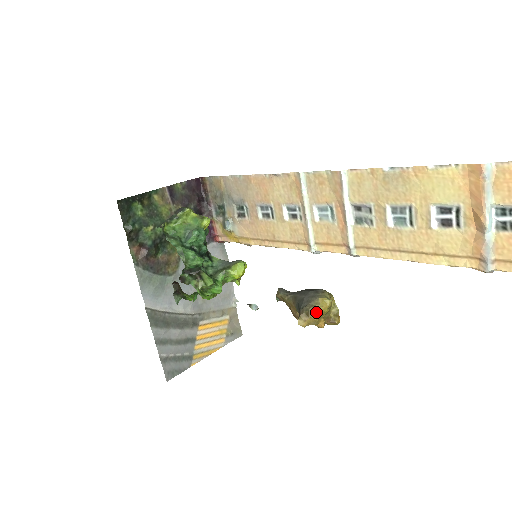
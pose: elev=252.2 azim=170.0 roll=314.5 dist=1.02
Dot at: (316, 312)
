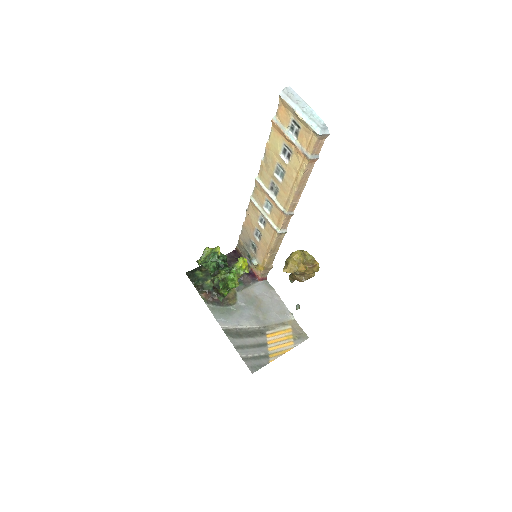
Dot at: (291, 260)
